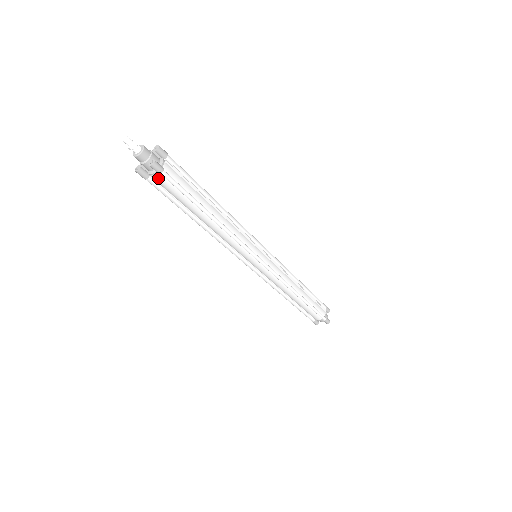
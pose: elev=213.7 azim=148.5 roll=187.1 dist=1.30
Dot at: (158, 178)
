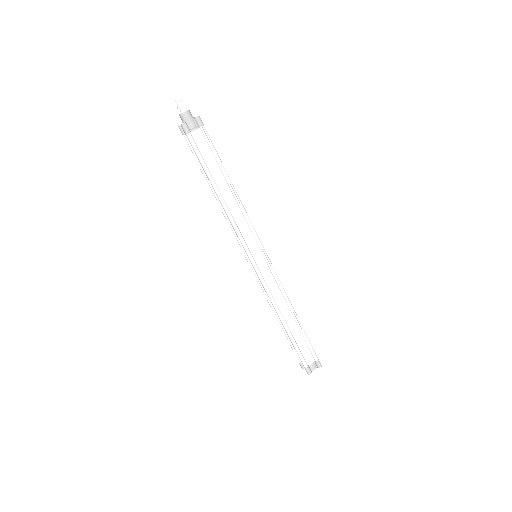
Dot at: (198, 134)
